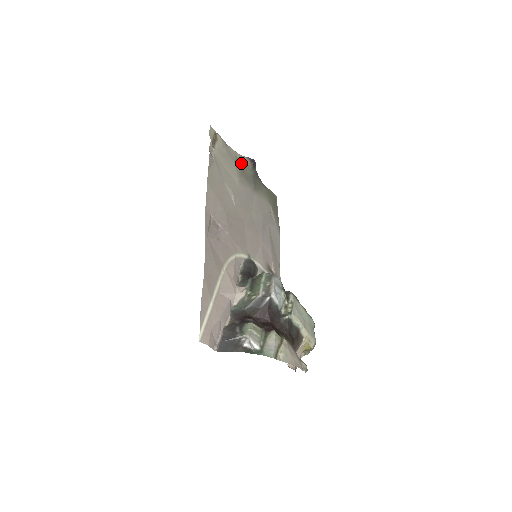
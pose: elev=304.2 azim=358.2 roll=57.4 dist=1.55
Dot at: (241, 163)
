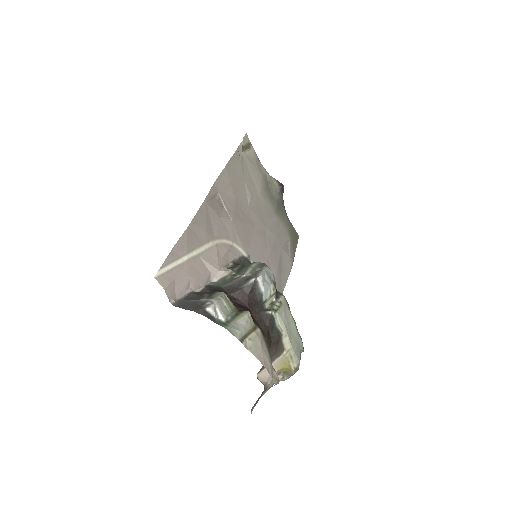
Dot at: (269, 182)
